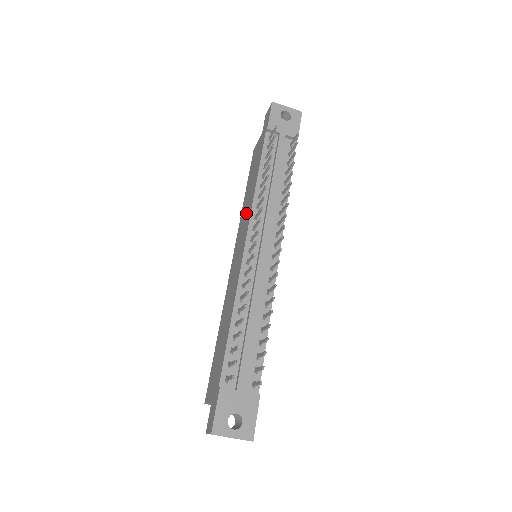
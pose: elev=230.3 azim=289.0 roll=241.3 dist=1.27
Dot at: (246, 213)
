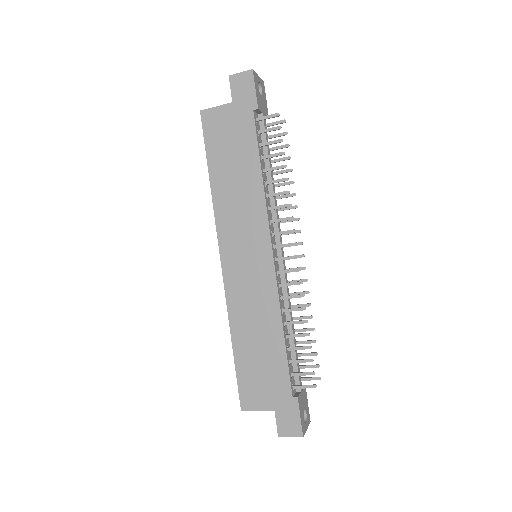
Dot at: (244, 211)
